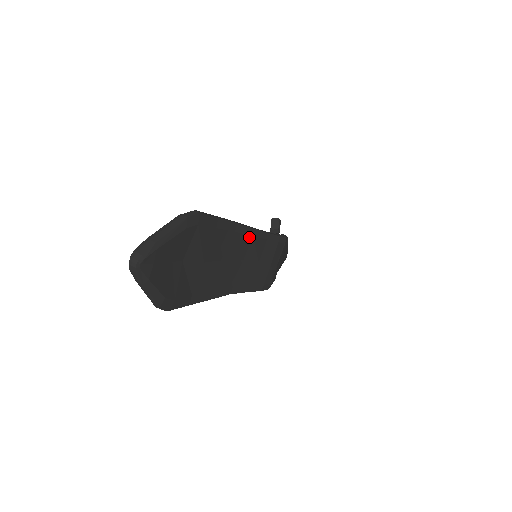
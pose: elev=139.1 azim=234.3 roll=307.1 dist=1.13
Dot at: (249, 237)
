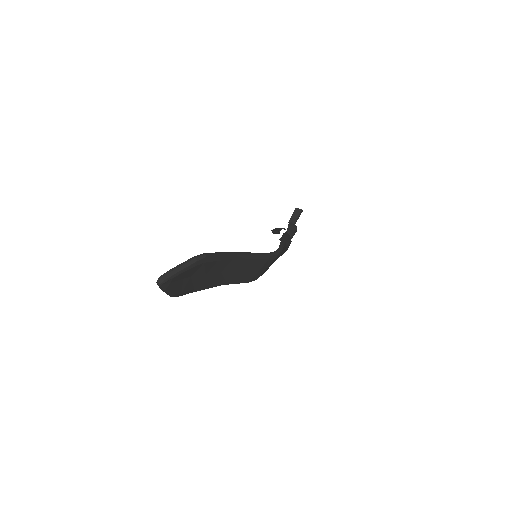
Dot at: (244, 260)
